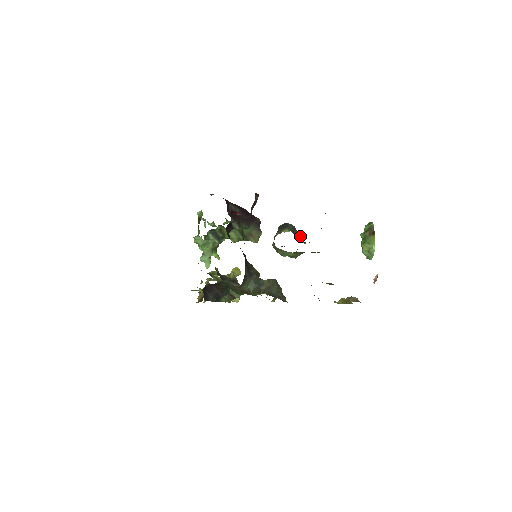
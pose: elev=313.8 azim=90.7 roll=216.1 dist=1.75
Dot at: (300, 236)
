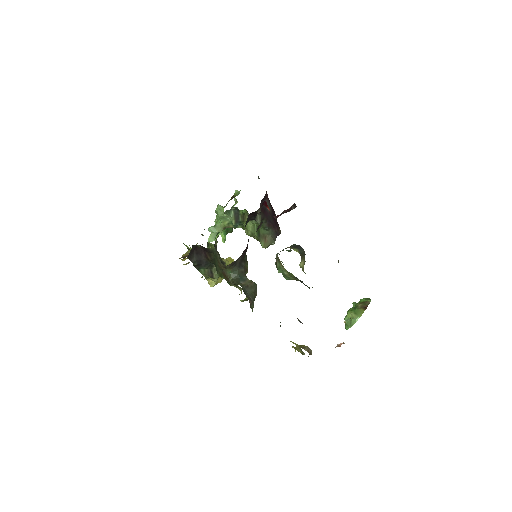
Dot at: (304, 264)
